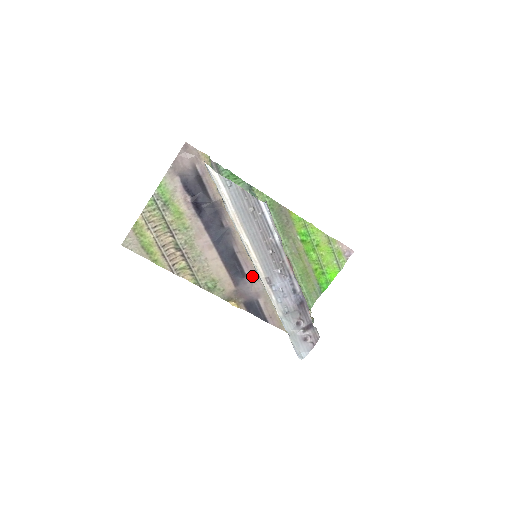
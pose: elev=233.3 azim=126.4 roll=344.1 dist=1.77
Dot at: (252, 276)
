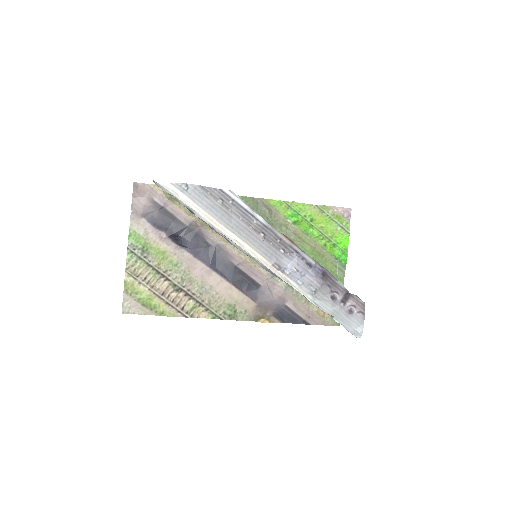
Dot at: (266, 282)
